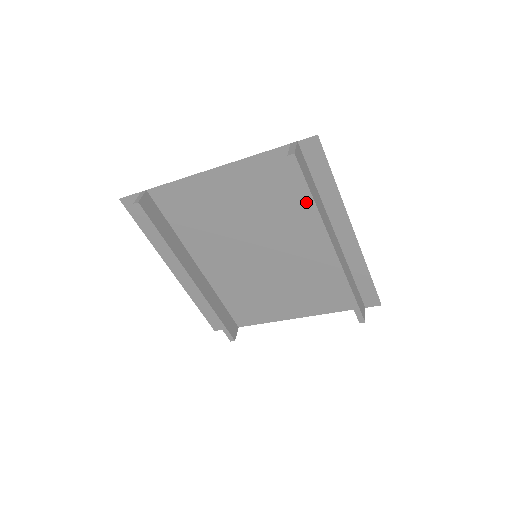
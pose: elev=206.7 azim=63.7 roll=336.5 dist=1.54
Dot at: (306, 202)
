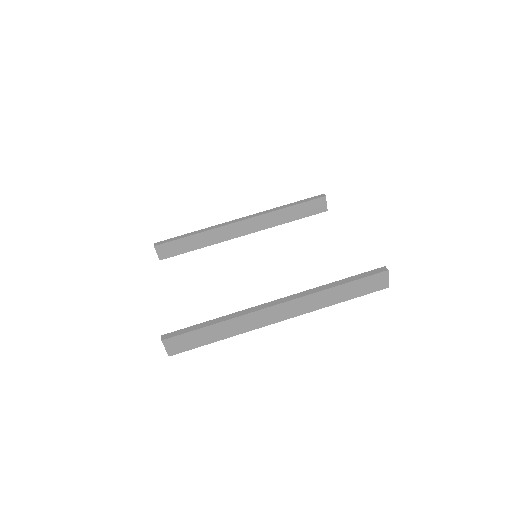
Dot at: occluded
